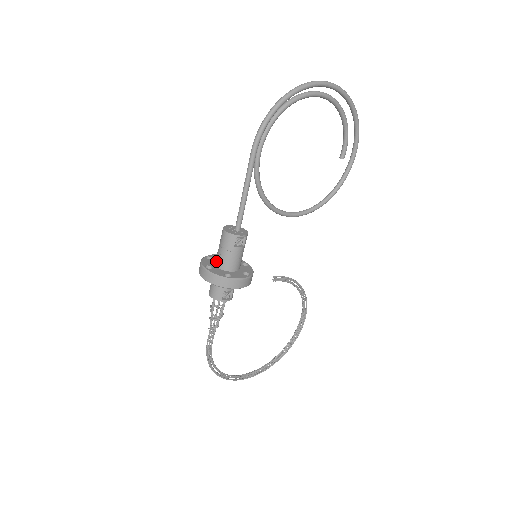
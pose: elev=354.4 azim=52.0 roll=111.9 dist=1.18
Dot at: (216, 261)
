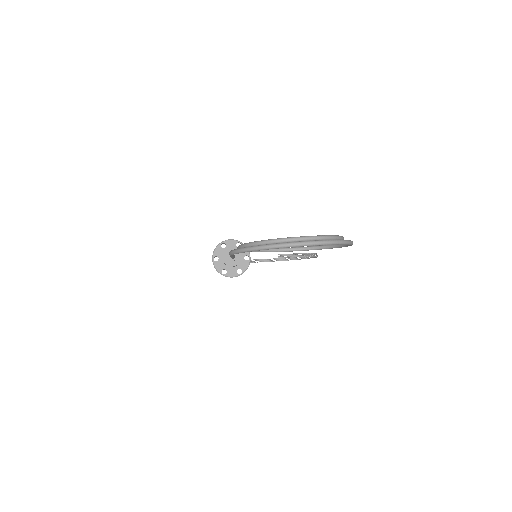
Dot at: occluded
